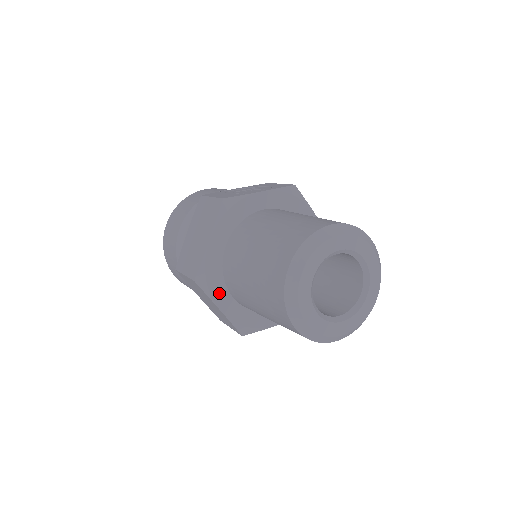
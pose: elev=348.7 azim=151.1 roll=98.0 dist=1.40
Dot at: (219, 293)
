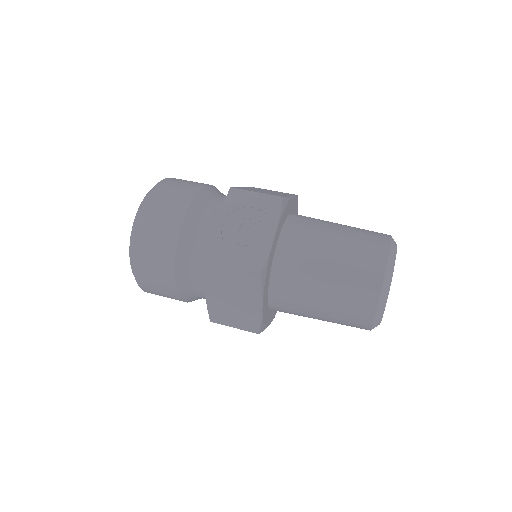
Dot at: (269, 318)
